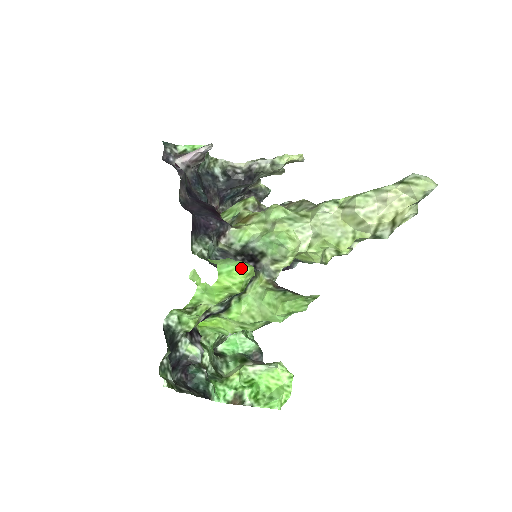
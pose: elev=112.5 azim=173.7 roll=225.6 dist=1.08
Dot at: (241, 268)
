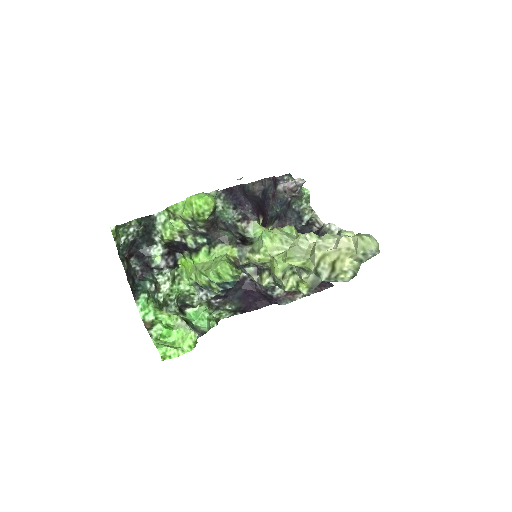
Dot at: (208, 197)
